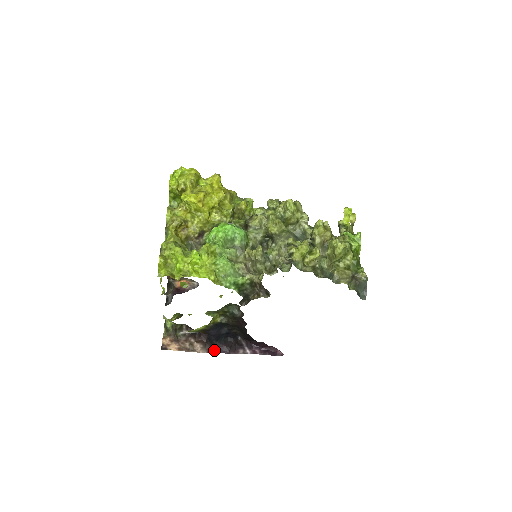
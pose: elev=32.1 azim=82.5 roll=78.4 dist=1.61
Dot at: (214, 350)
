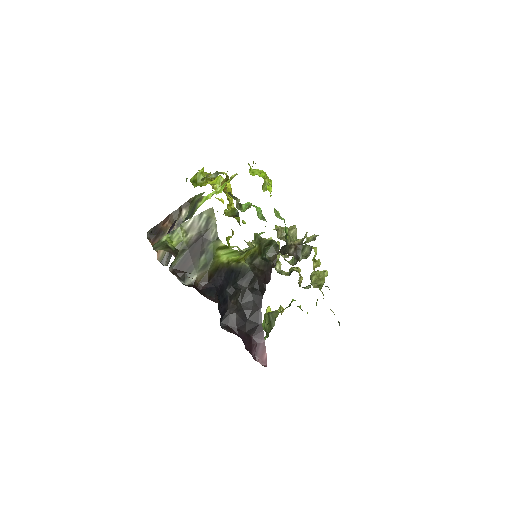
Dot at: (217, 301)
